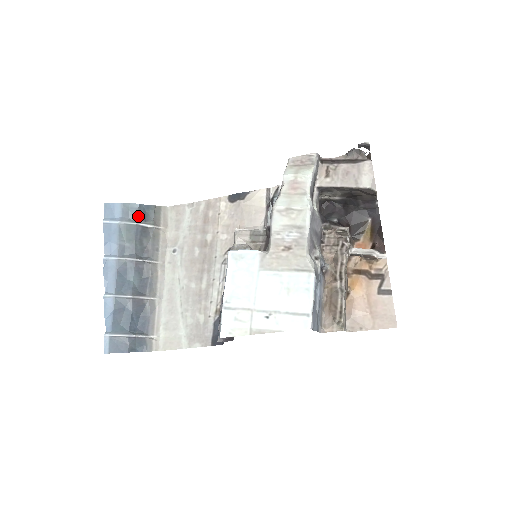
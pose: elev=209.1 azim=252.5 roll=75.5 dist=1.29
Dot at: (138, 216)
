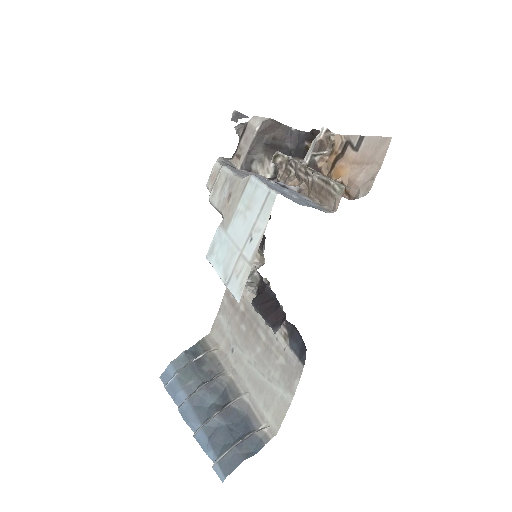
Dot at: (188, 358)
